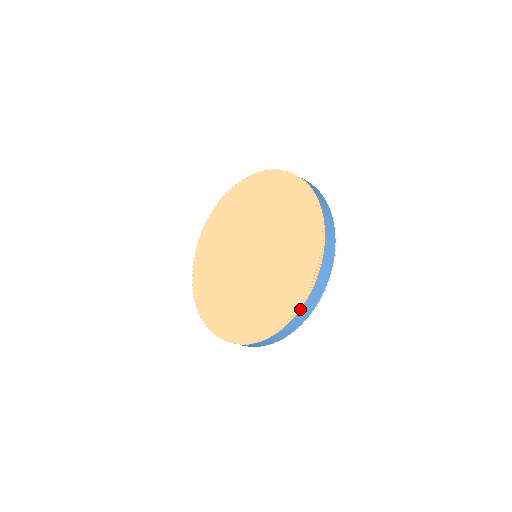
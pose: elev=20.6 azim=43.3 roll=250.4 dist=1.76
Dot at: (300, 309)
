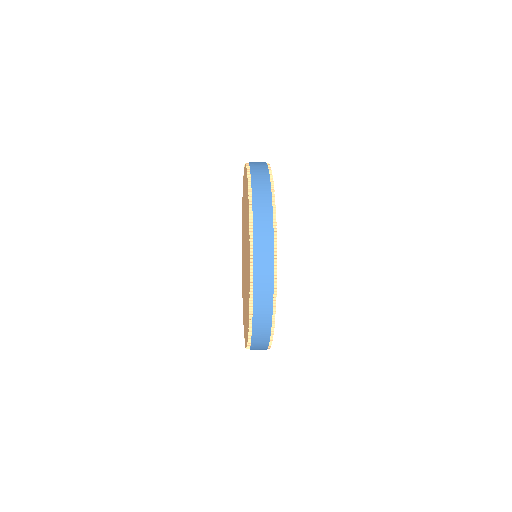
Dot at: (250, 347)
